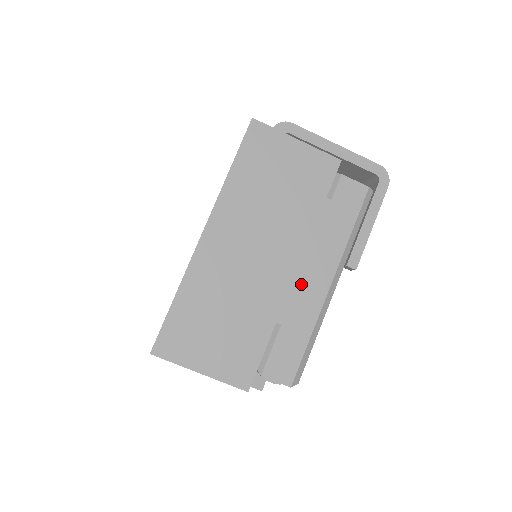
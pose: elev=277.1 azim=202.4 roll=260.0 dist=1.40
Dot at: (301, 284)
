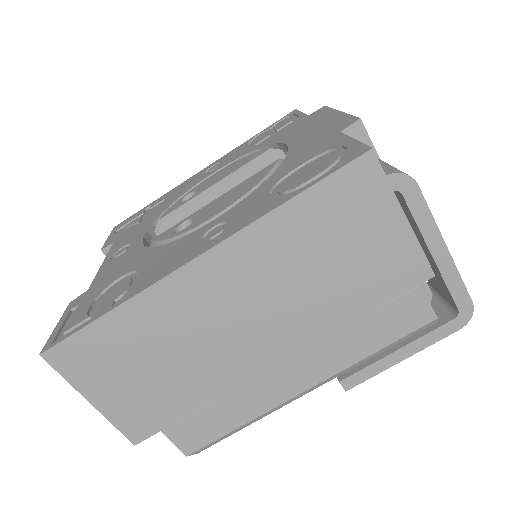
Dot at: (273, 379)
